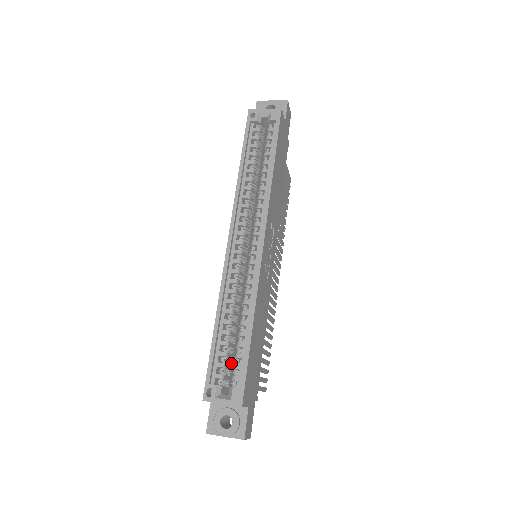
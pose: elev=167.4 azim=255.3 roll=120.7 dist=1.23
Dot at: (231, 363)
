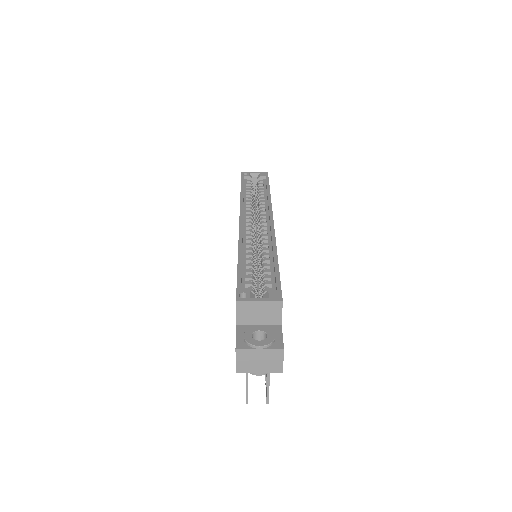
Dot at: (257, 291)
